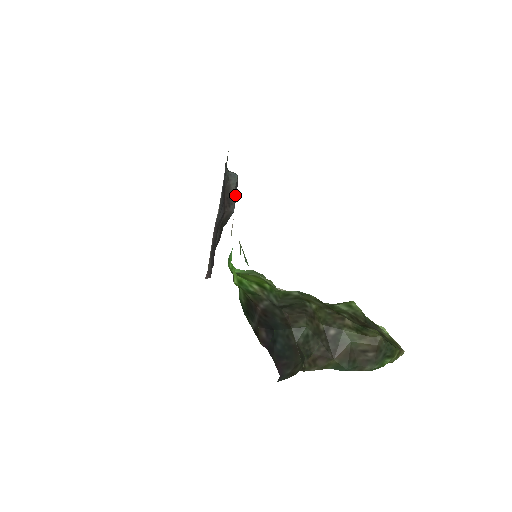
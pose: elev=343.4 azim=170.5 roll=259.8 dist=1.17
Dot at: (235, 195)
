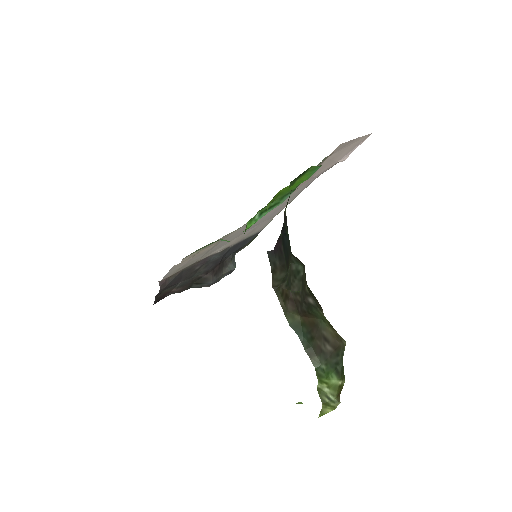
Dot at: (221, 277)
